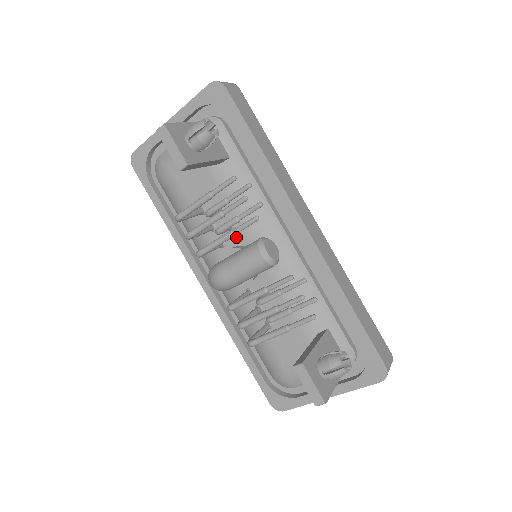
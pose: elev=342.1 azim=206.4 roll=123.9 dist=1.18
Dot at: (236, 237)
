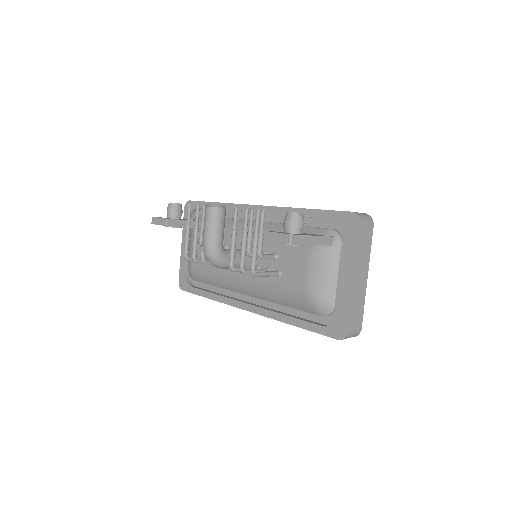
Dot at: occluded
